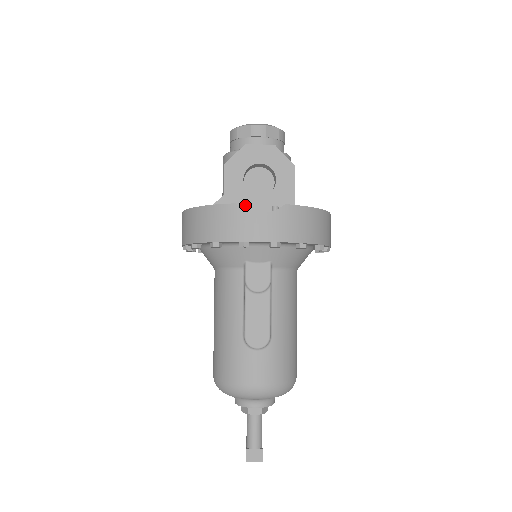
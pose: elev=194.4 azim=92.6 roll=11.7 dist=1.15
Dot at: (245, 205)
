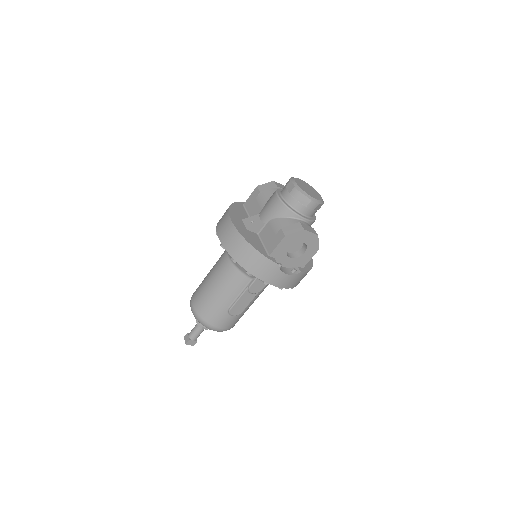
Dot at: (281, 265)
